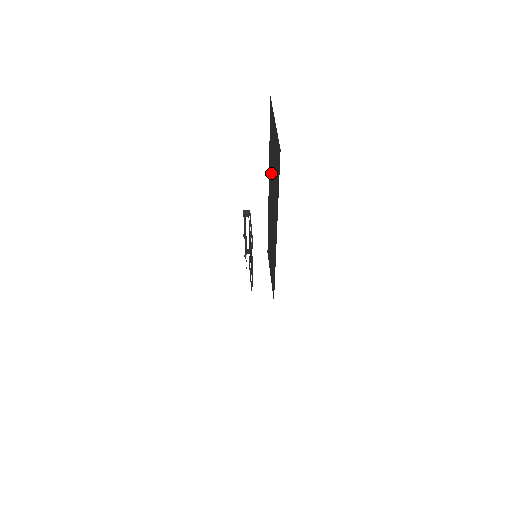
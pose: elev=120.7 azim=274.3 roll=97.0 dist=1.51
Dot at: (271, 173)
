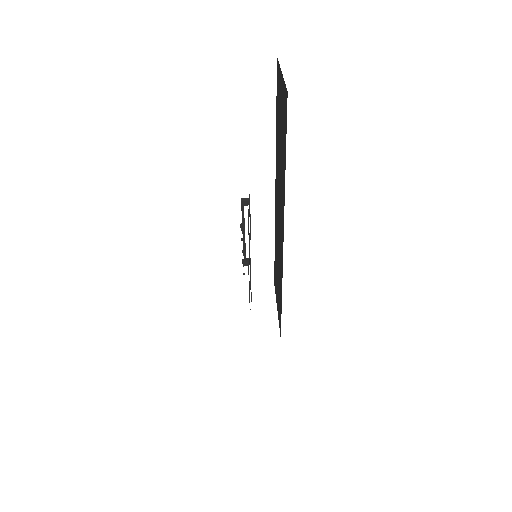
Dot at: (278, 159)
